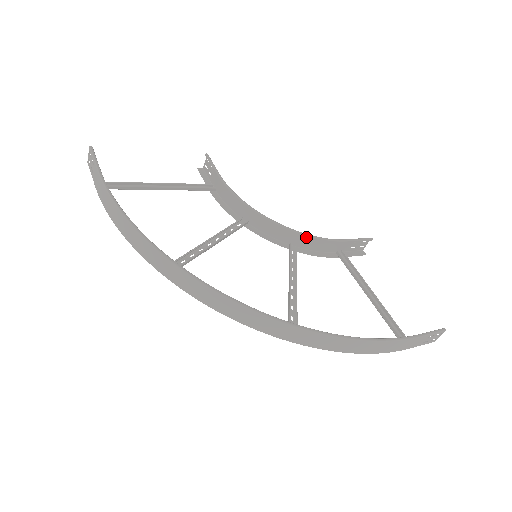
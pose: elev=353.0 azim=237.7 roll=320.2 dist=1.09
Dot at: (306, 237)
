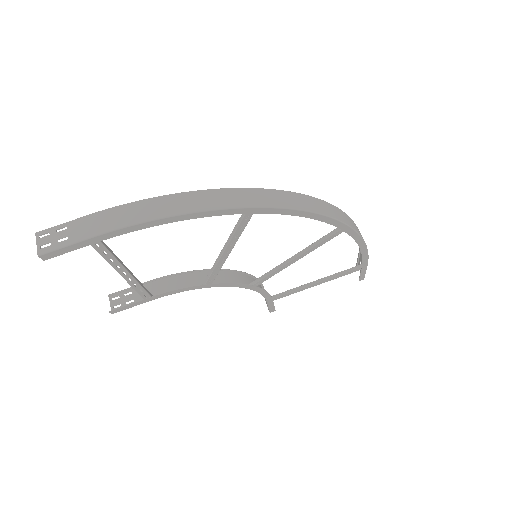
Dot at: (249, 278)
